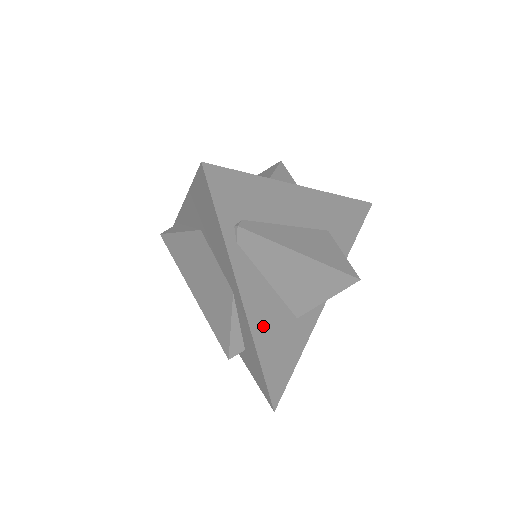
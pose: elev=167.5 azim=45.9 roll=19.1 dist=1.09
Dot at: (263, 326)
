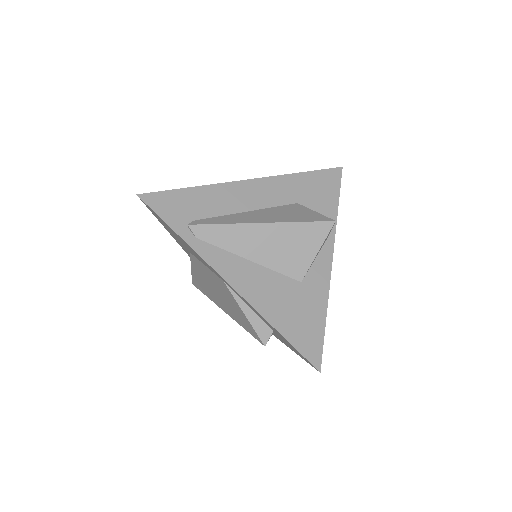
Dot at: (261, 296)
